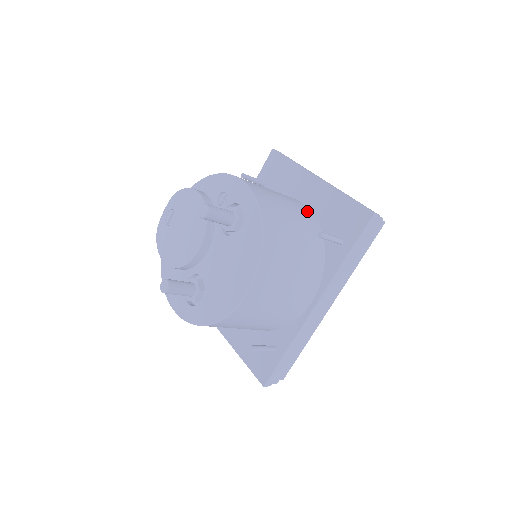
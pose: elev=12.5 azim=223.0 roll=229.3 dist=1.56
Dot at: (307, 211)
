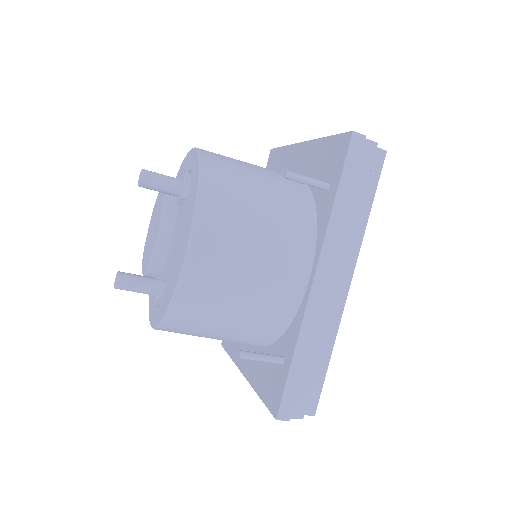
Dot at: occluded
